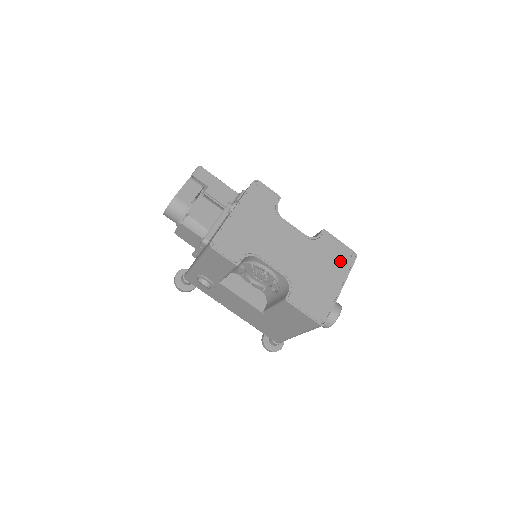
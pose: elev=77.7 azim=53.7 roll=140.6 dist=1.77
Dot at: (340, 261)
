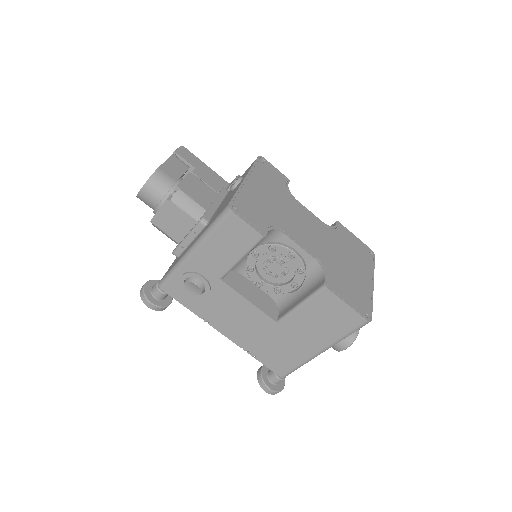
Dot at: (362, 256)
